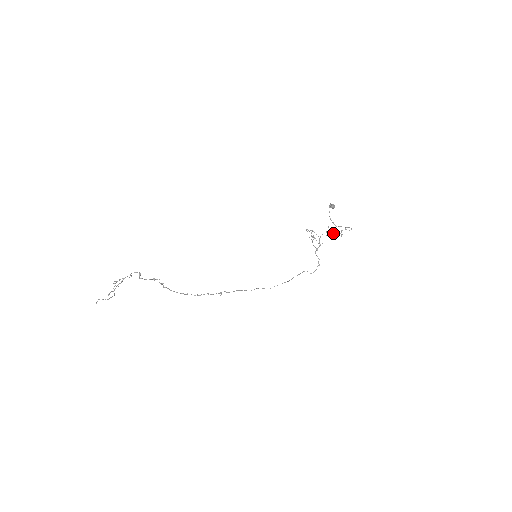
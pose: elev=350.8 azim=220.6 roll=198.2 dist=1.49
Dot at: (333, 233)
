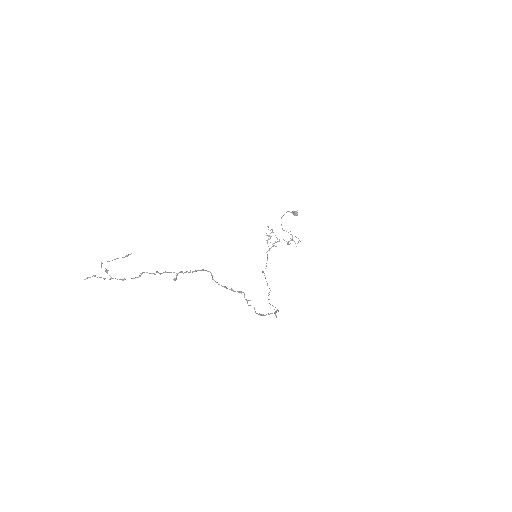
Dot at: occluded
